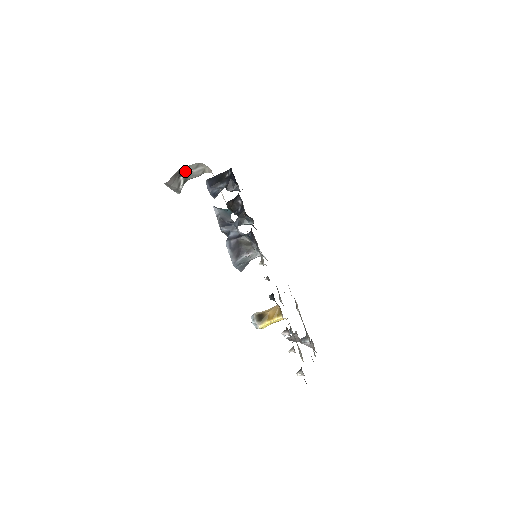
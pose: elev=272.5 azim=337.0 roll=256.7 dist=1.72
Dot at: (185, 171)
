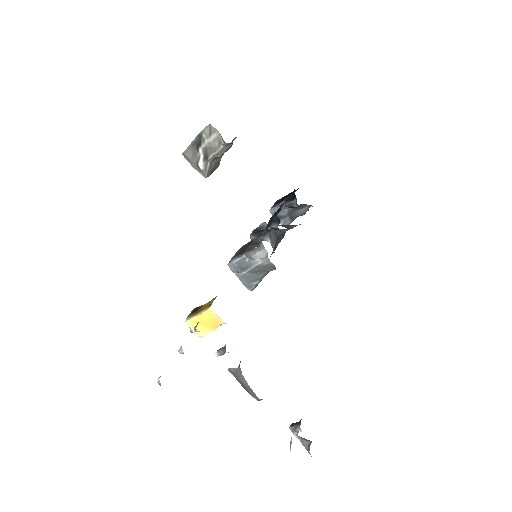
Dot at: (202, 141)
